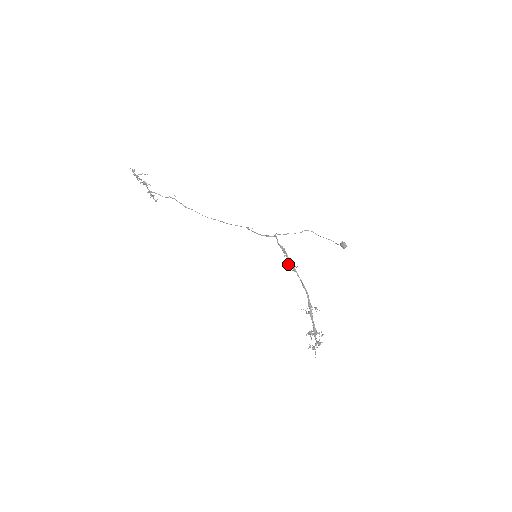
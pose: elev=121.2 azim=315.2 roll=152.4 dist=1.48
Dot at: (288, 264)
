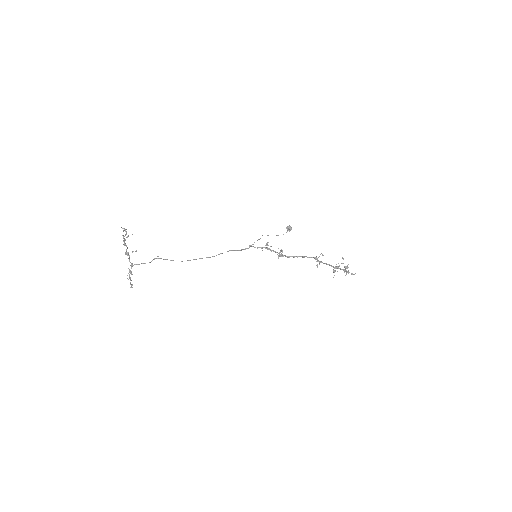
Dot at: (277, 252)
